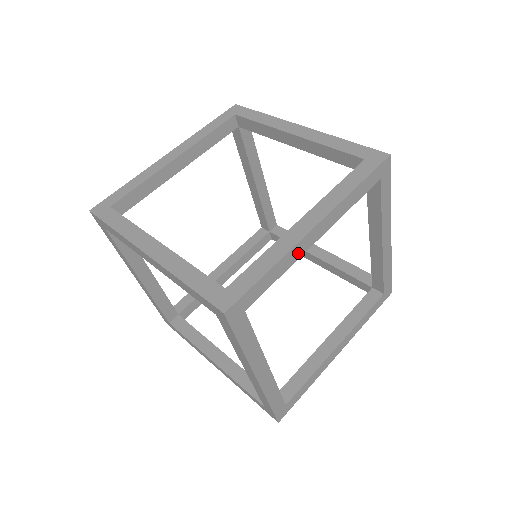
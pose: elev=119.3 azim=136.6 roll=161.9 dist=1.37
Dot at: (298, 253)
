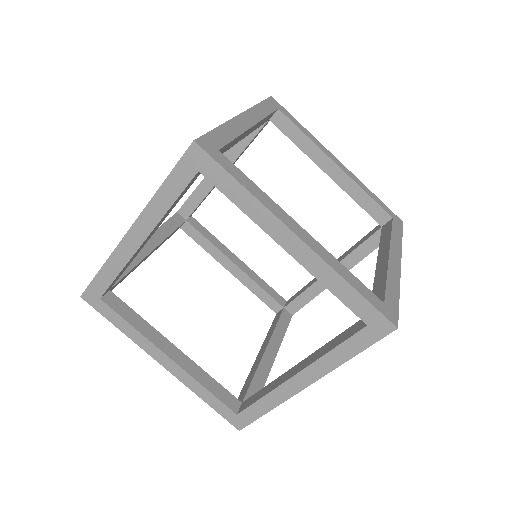
Dot at: (240, 127)
